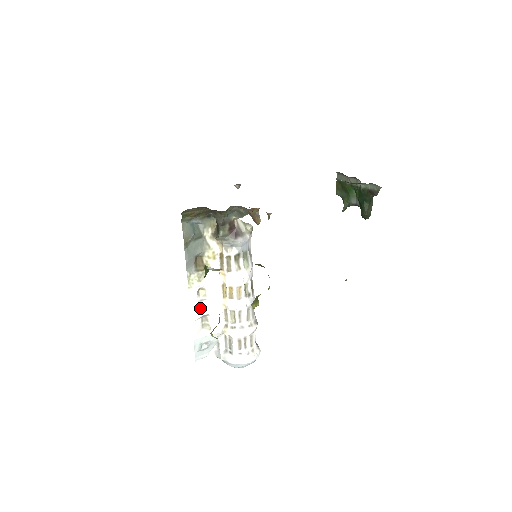
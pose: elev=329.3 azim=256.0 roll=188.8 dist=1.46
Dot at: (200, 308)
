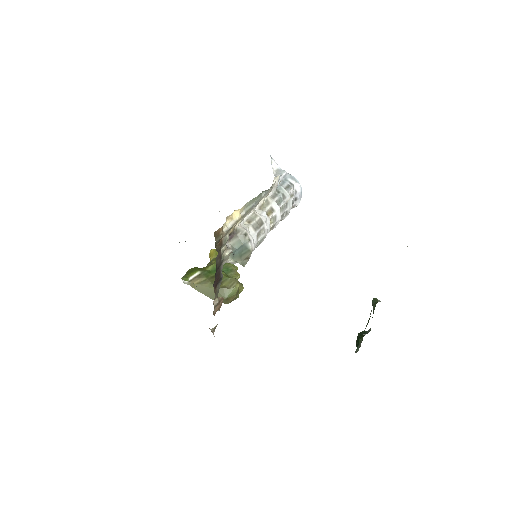
Dot at: occluded
